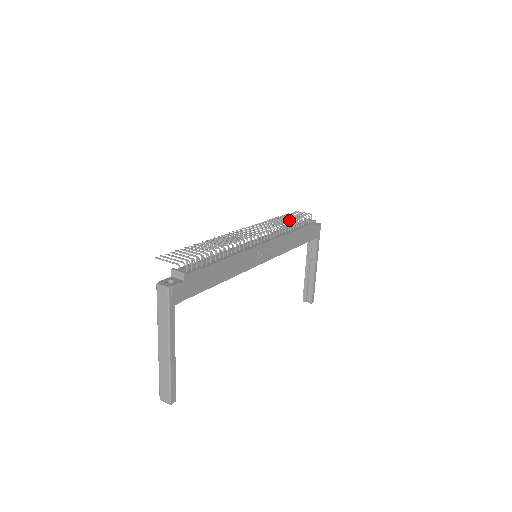
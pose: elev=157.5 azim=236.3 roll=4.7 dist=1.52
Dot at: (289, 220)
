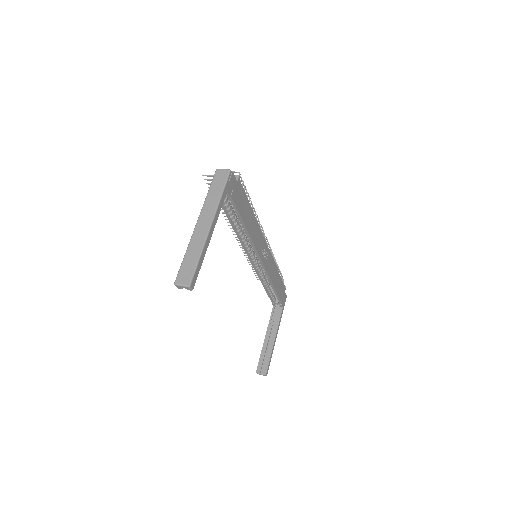
Dot at: occluded
